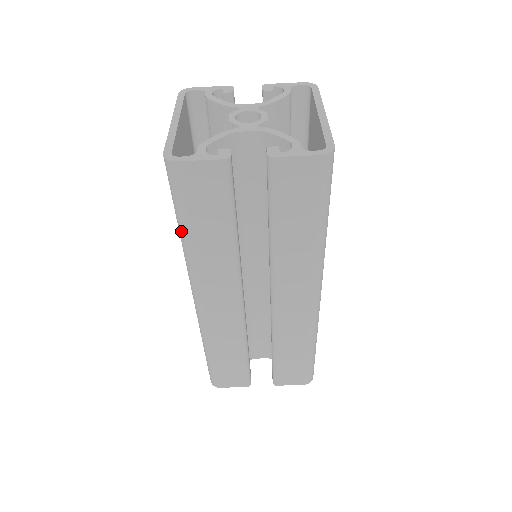
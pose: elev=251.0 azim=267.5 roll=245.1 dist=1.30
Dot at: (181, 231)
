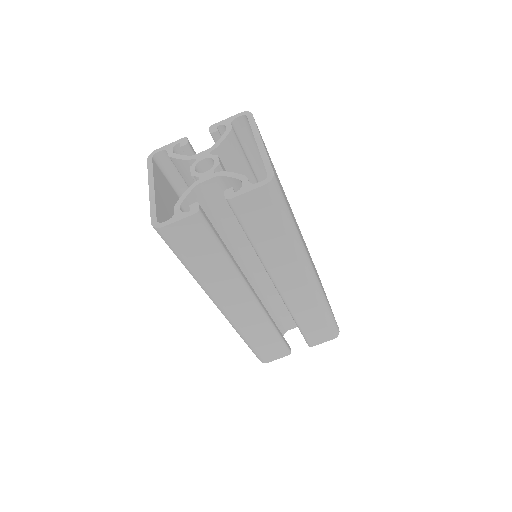
Dot at: (187, 268)
